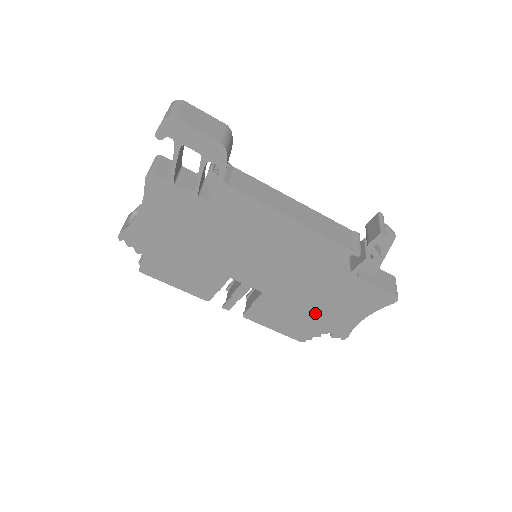
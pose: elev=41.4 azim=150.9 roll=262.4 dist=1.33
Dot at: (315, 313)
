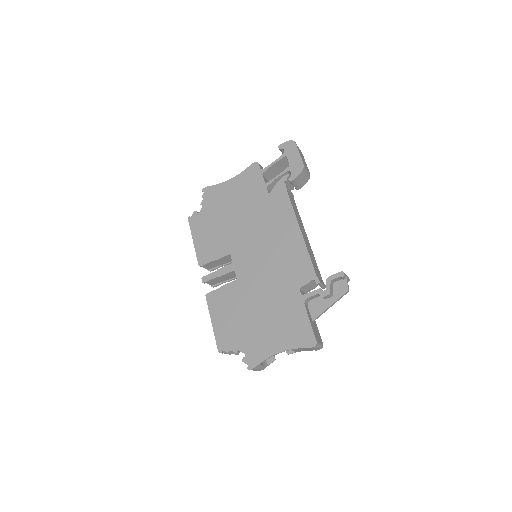
Dot at: (252, 323)
